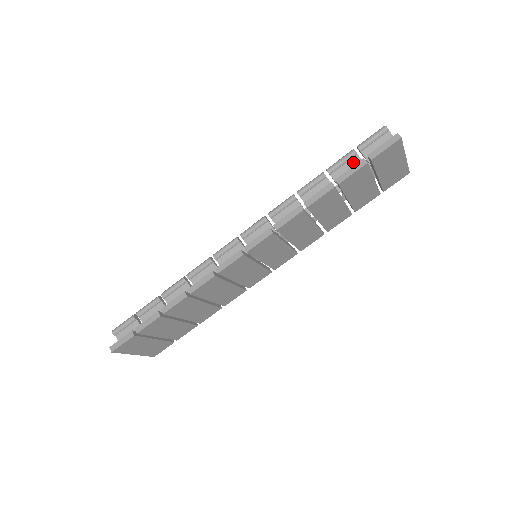
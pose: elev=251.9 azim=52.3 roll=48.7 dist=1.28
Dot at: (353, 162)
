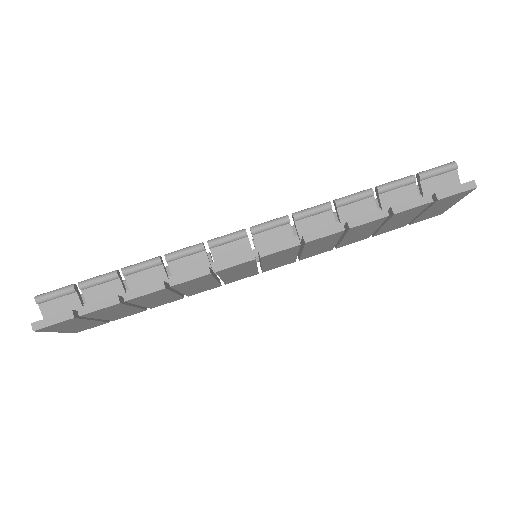
Dot at: (408, 189)
